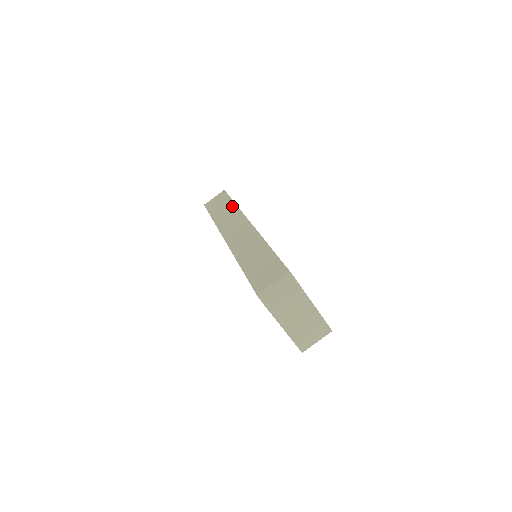
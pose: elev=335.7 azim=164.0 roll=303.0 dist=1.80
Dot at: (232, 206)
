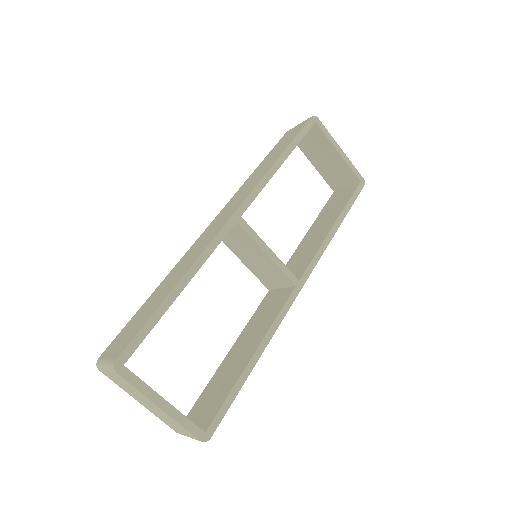
Dot at: (272, 162)
